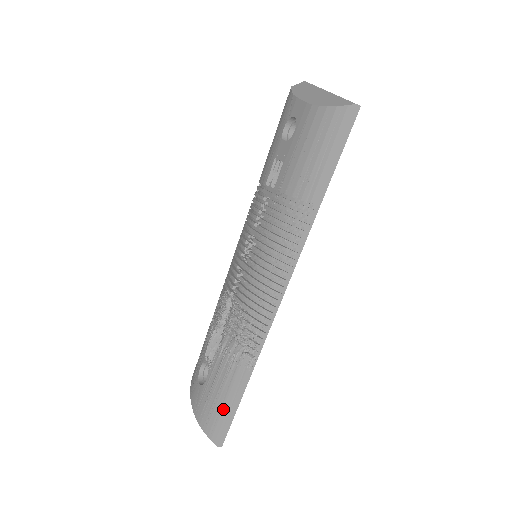
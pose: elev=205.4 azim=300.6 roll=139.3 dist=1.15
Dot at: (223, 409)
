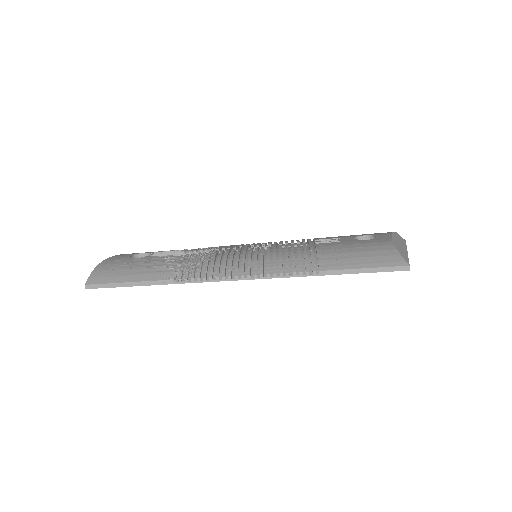
Dot at: (120, 276)
